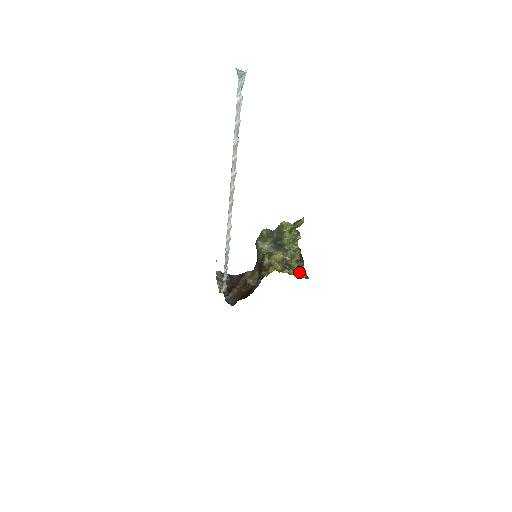
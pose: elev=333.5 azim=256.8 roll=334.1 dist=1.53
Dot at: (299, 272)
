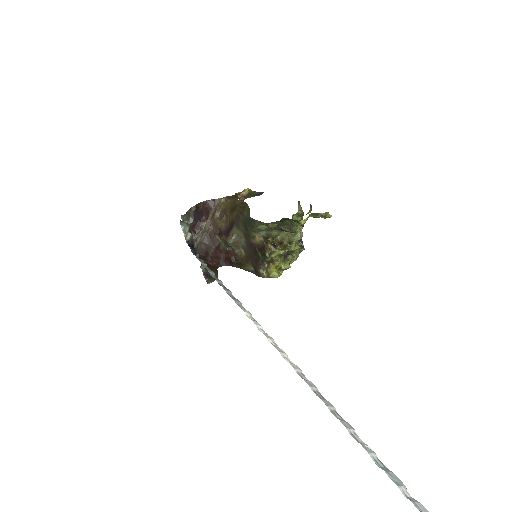
Dot at: occluded
